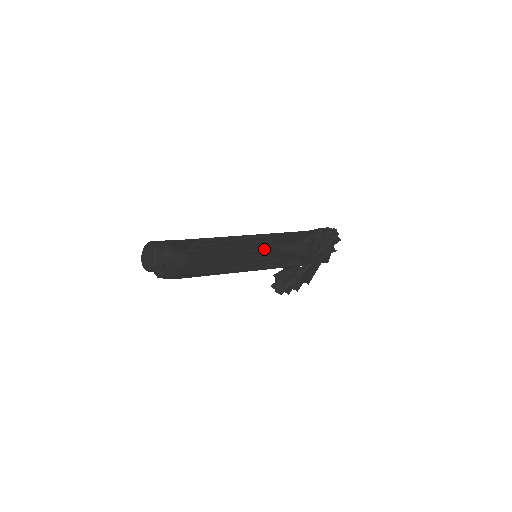
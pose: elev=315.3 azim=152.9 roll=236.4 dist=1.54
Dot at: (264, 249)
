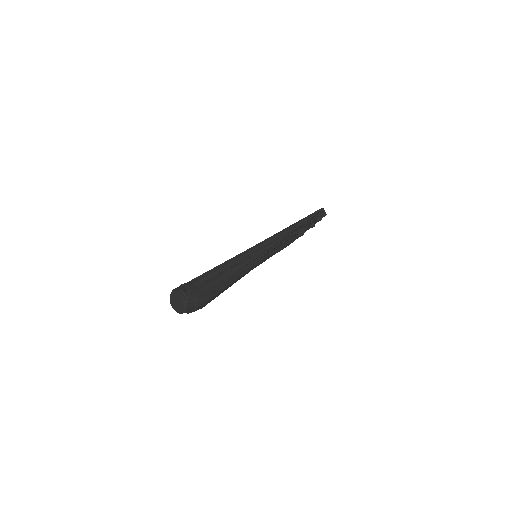
Dot at: (265, 257)
